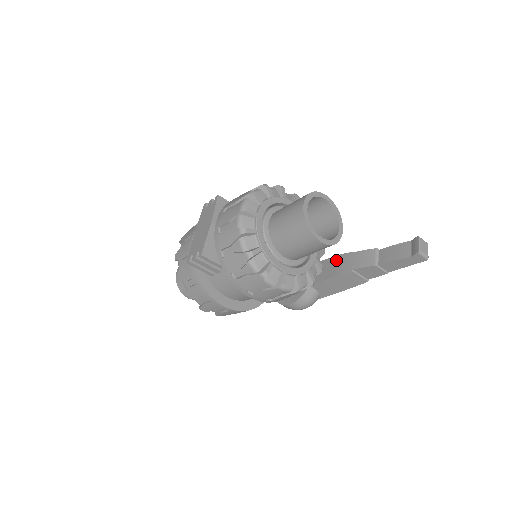
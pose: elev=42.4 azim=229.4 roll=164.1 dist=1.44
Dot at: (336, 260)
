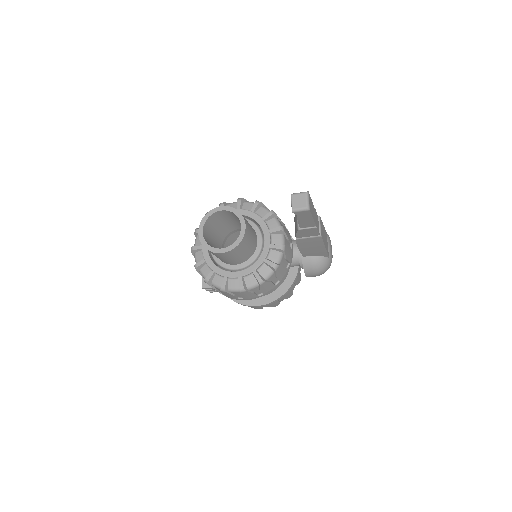
Dot at: occluded
